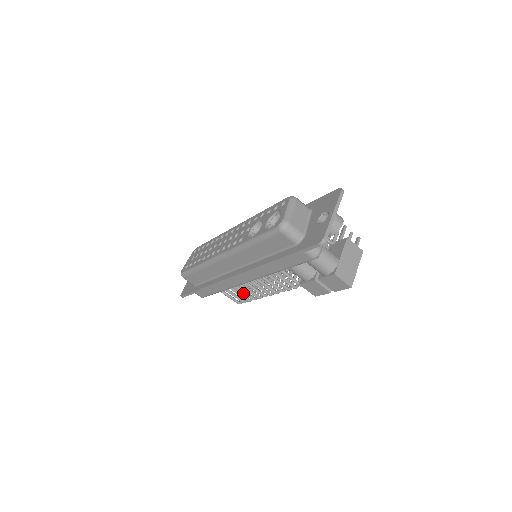
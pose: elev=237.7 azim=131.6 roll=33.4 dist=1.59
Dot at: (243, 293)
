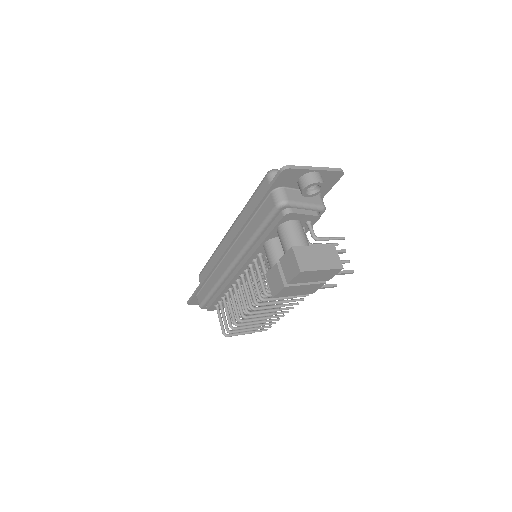
Dot at: (230, 310)
